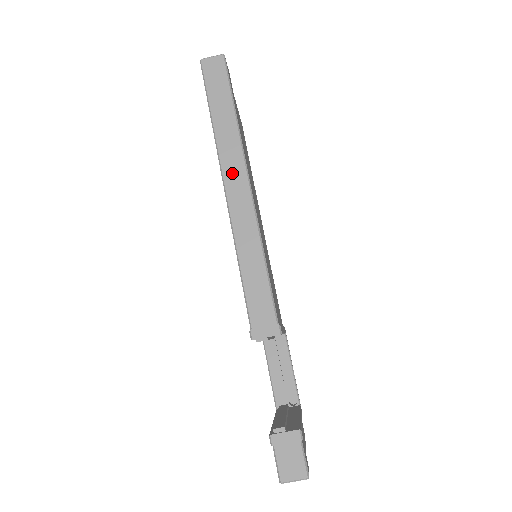
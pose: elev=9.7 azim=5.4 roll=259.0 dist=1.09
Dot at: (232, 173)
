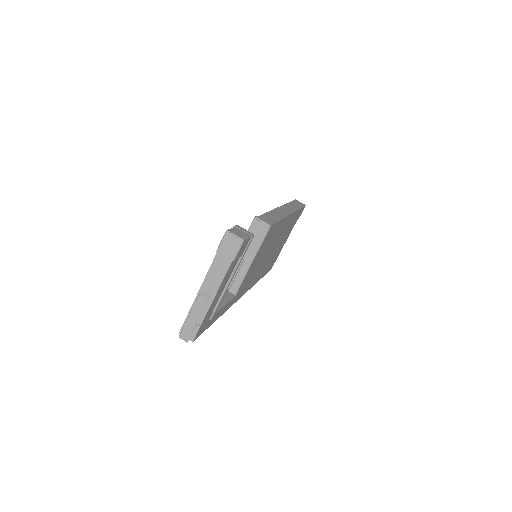
Dot at: (286, 208)
